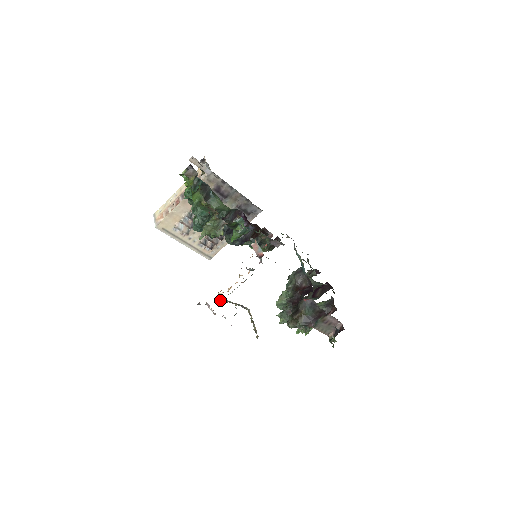
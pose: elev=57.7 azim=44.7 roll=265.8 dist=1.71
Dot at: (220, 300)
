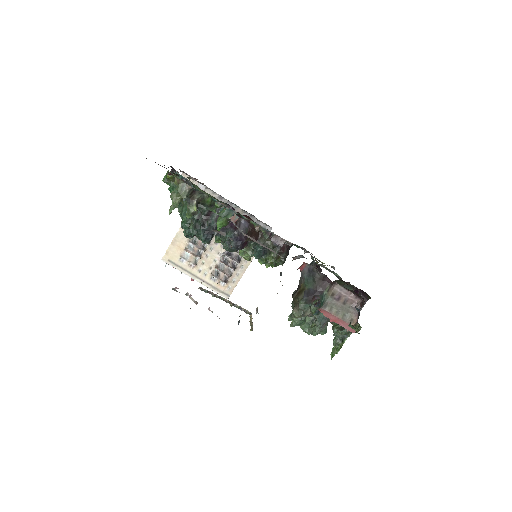
Dot at: (204, 290)
